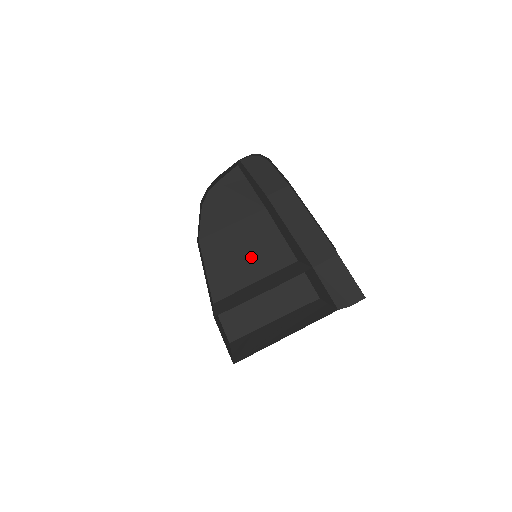
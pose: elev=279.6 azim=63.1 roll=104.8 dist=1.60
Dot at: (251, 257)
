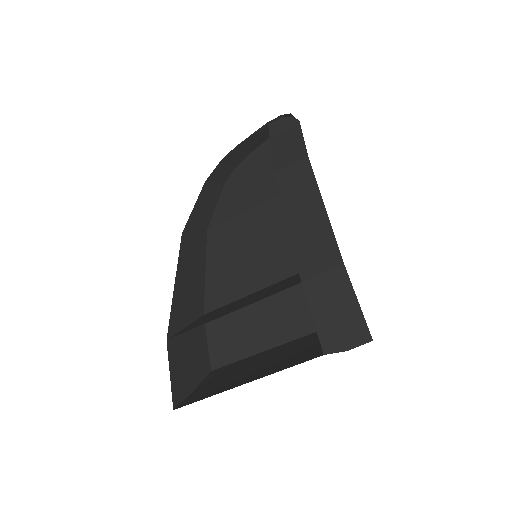
Dot at: (259, 256)
